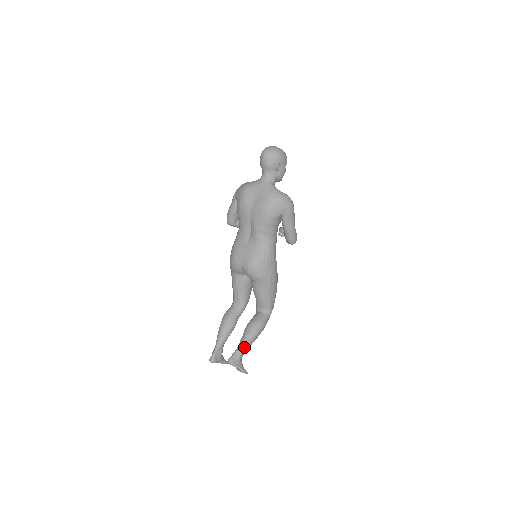
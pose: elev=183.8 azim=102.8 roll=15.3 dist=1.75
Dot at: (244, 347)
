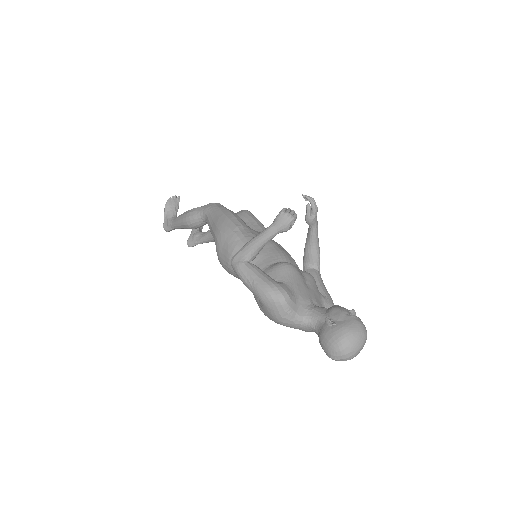
Dot at: (208, 242)
